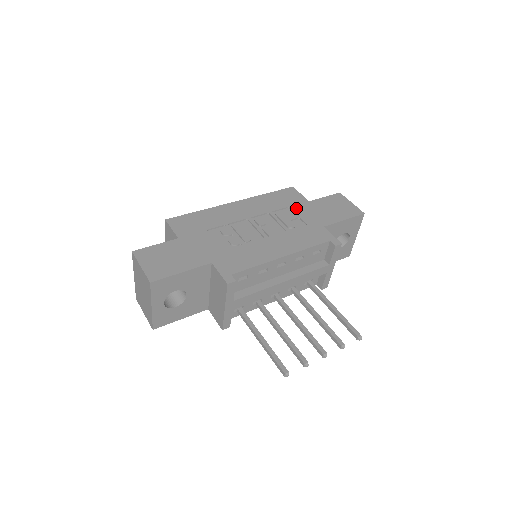
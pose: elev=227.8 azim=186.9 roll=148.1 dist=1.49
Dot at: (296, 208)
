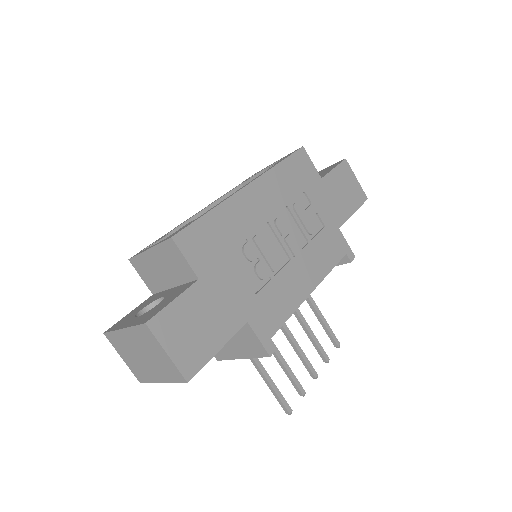
Dot at: (312, 194)
